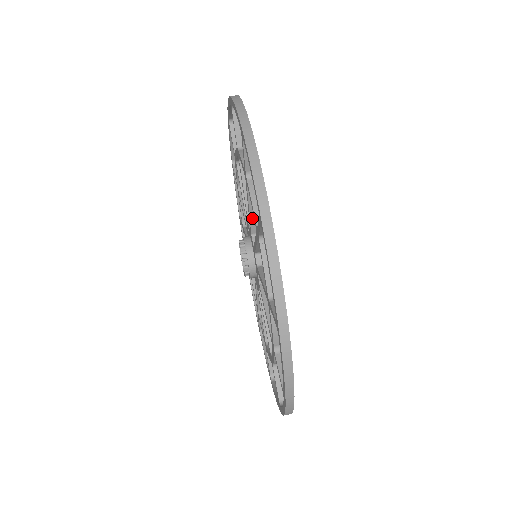
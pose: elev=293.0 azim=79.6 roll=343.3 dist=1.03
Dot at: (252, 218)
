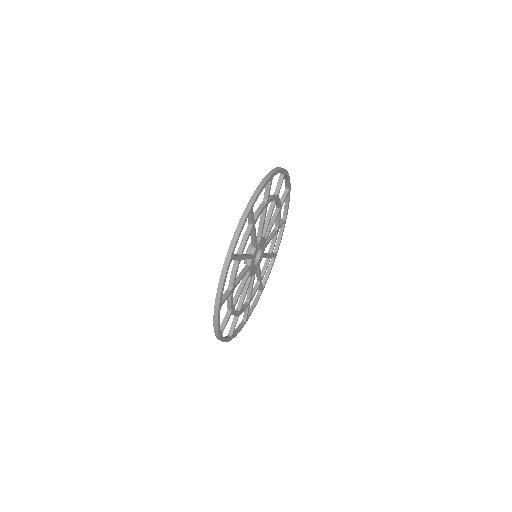
Dot at: occluded
